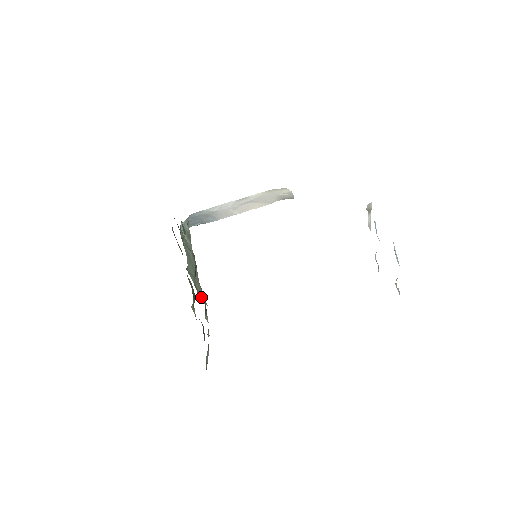
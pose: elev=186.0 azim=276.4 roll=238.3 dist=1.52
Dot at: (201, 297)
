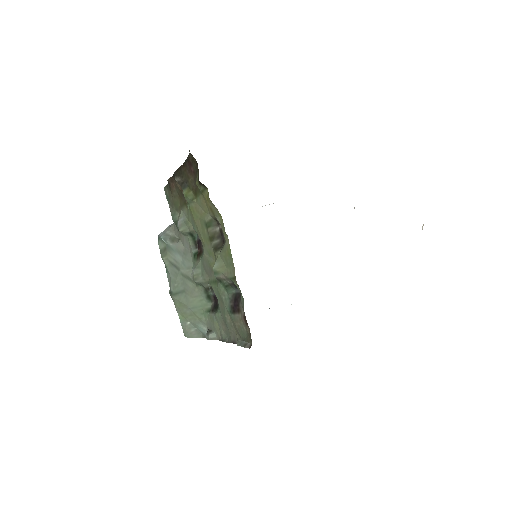
Dot at: (191, 329)
